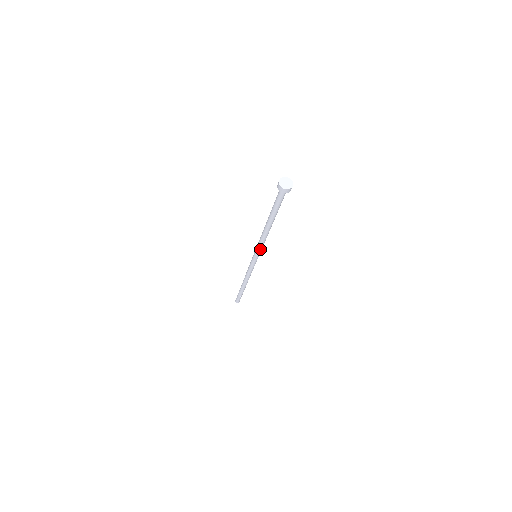
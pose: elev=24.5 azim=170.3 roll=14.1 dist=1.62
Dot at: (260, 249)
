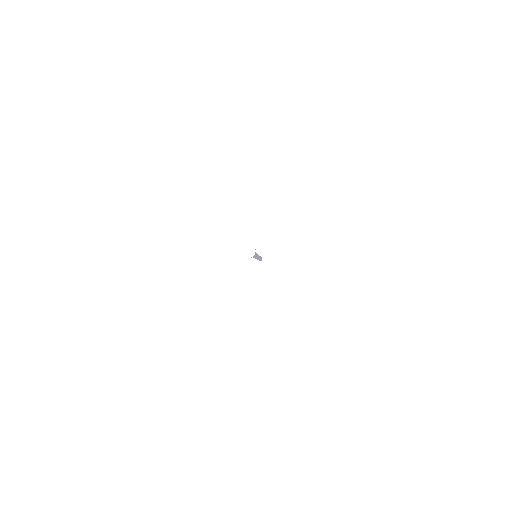
Dot at: (256, 257)
